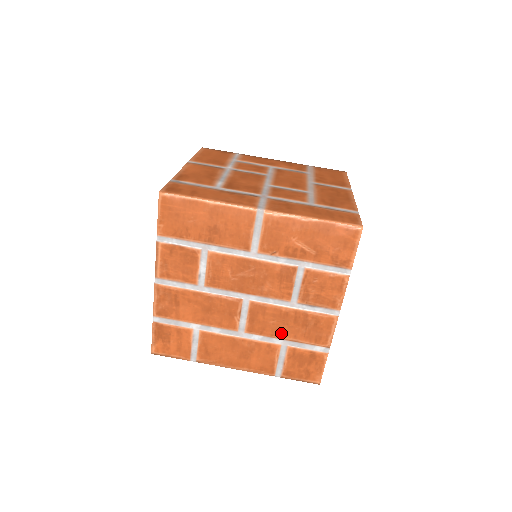
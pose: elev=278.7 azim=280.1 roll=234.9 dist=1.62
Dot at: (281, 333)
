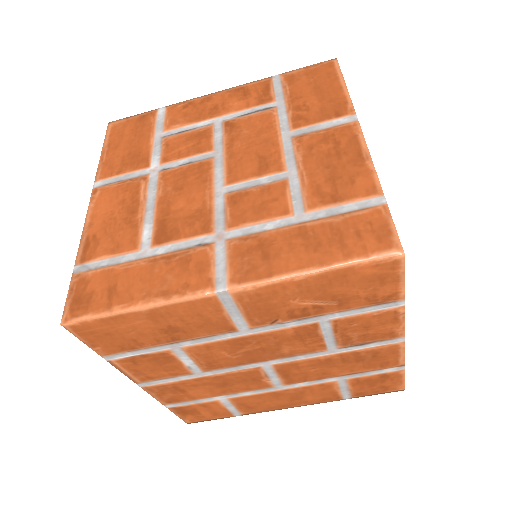
Dot at: (331, 374)
